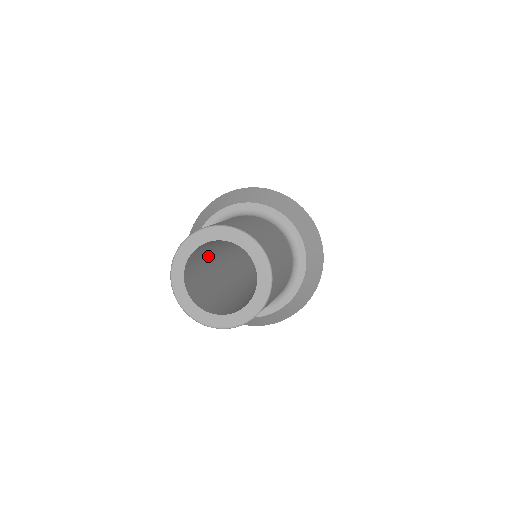
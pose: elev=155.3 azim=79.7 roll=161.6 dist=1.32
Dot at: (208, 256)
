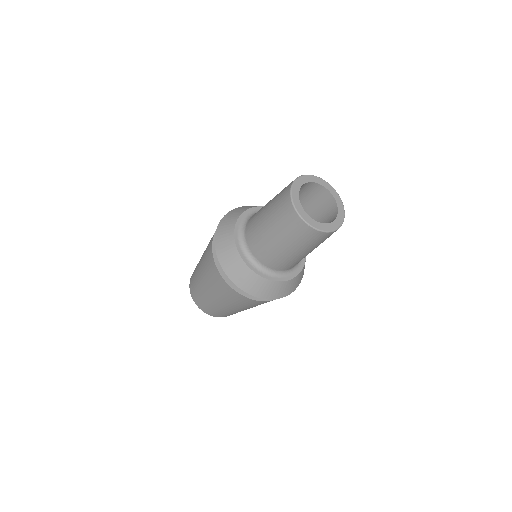
Dot at: occluded
